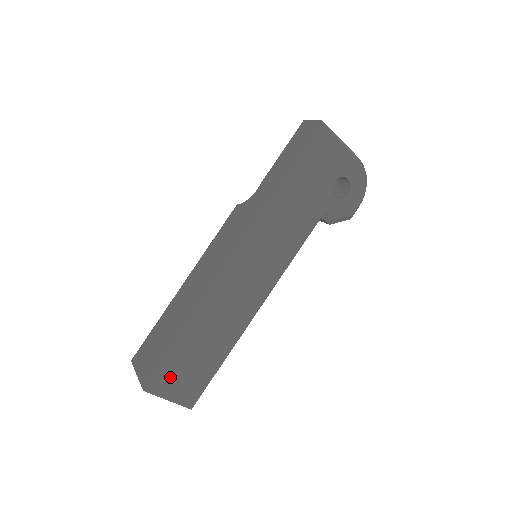
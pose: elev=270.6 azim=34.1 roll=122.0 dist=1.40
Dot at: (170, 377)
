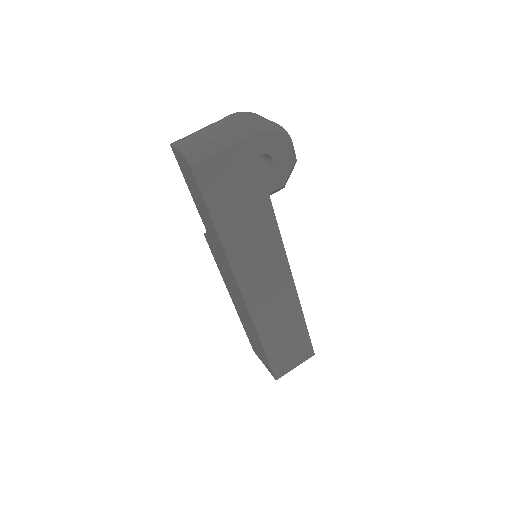
Dot at: (283, 363)
